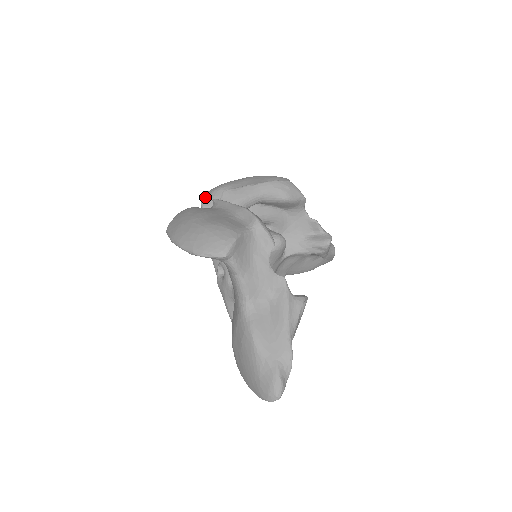
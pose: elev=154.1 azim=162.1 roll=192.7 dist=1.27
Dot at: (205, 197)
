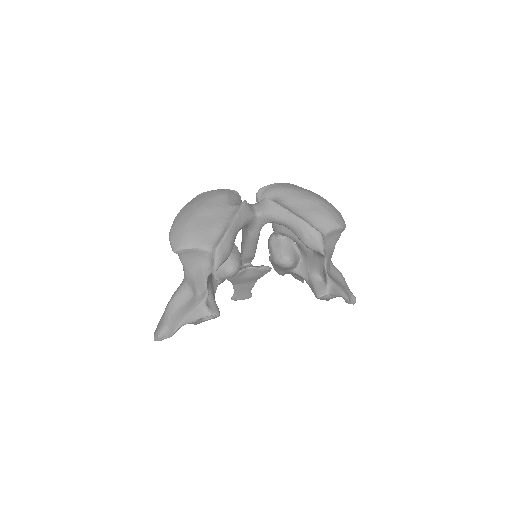
Dot at: (267, 186)
